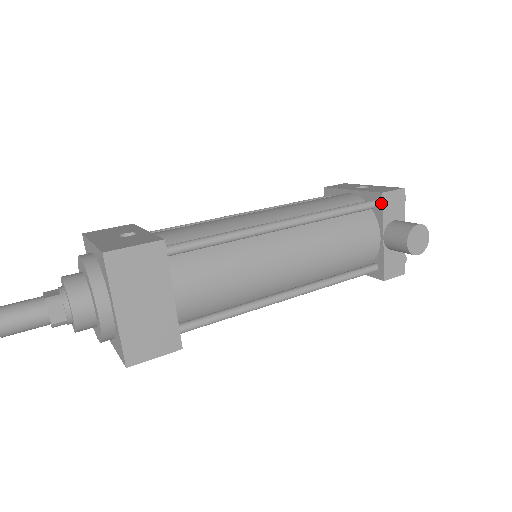
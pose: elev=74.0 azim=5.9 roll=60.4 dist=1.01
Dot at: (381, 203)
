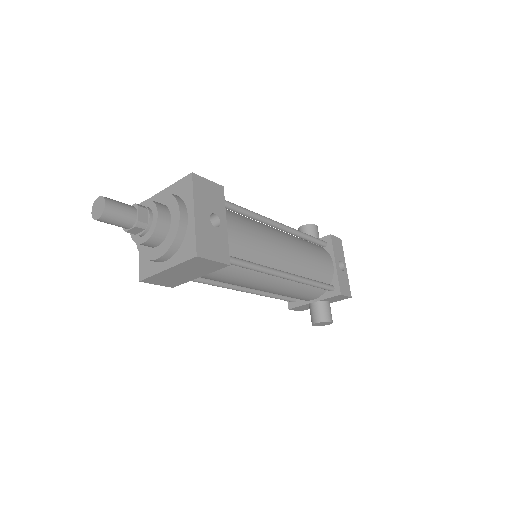
Dot at: (334, 295)
